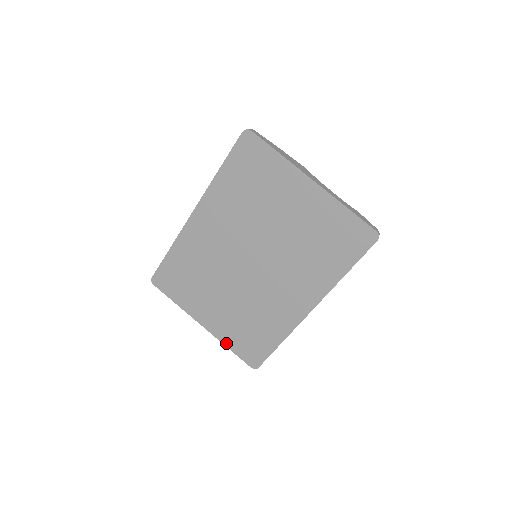
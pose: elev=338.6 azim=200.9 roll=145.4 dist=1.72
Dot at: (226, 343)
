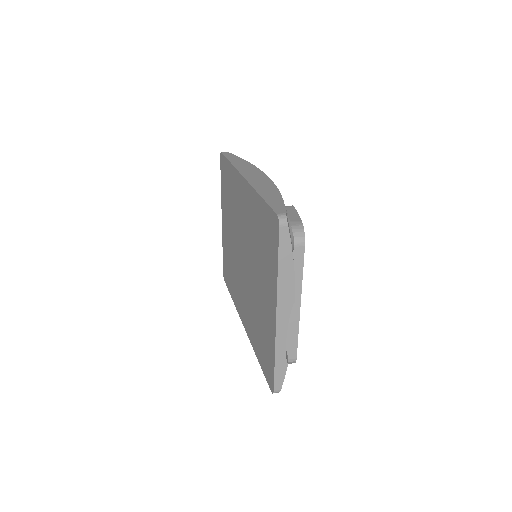
Dot at: (223, 246)
